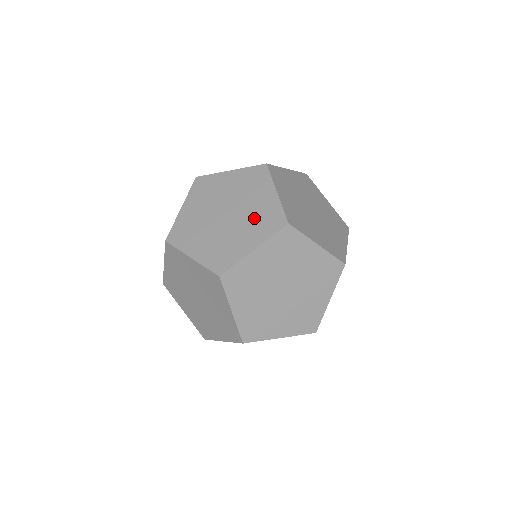
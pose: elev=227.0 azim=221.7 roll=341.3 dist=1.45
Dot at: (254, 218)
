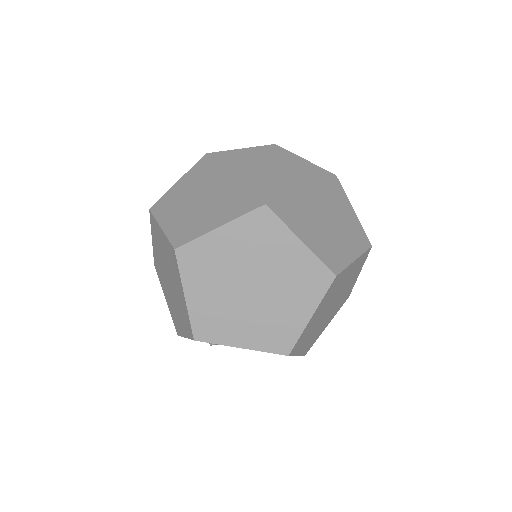
Dot at: (235, 195)
